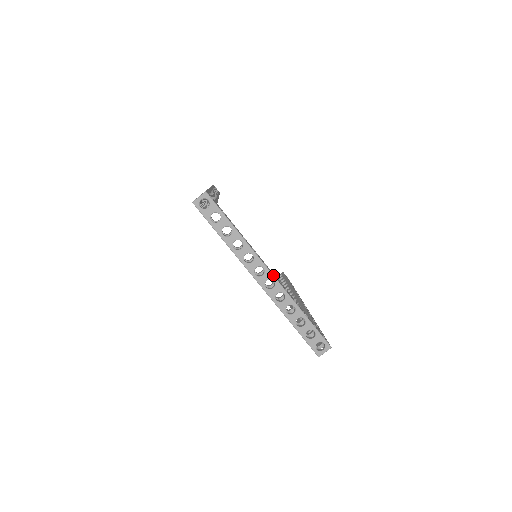
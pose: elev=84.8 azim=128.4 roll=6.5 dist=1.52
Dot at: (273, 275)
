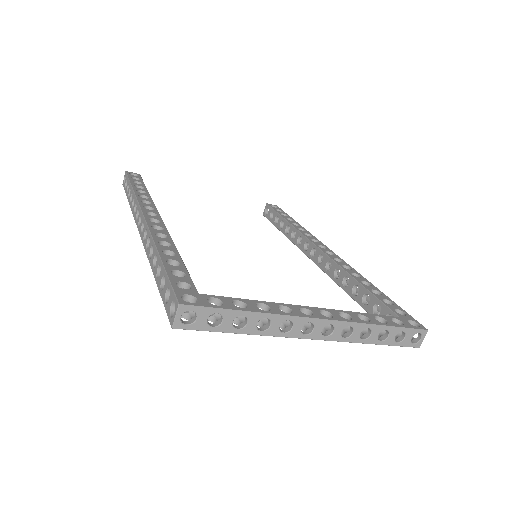
Dot at: (325, 320)
